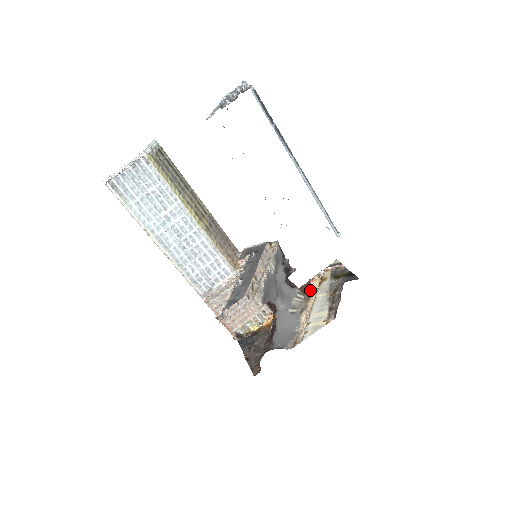
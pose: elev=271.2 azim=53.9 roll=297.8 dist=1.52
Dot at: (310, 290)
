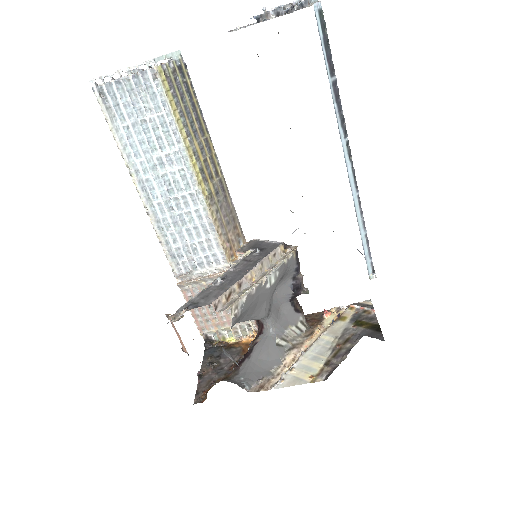
Dot at: (318, 324)
